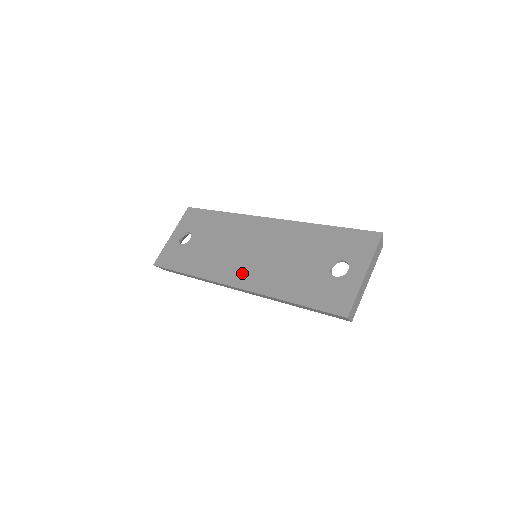
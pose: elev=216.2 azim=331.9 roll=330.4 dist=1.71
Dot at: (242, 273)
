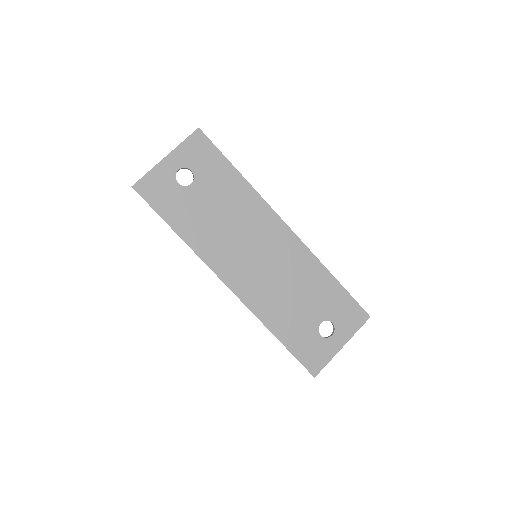
Dot at: (241, 276)
